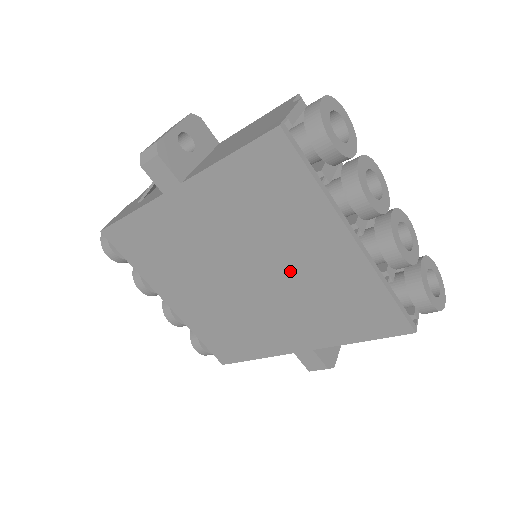
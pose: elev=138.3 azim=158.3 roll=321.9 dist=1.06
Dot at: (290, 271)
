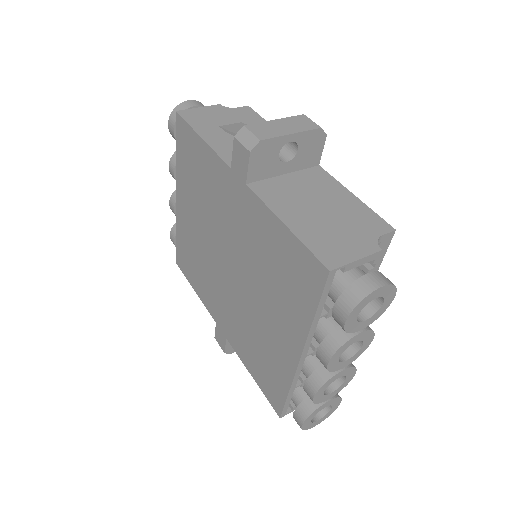
Dot at: (254, 307)
